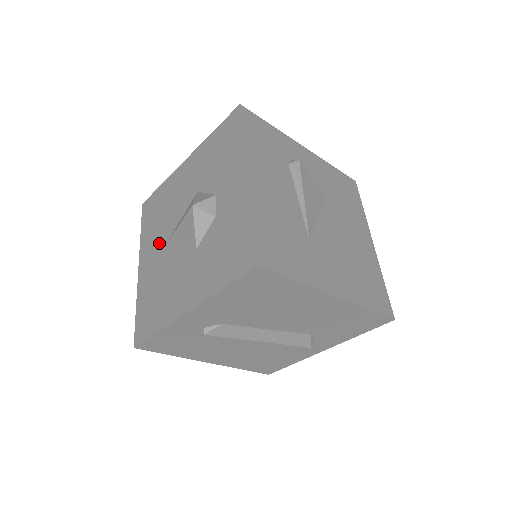
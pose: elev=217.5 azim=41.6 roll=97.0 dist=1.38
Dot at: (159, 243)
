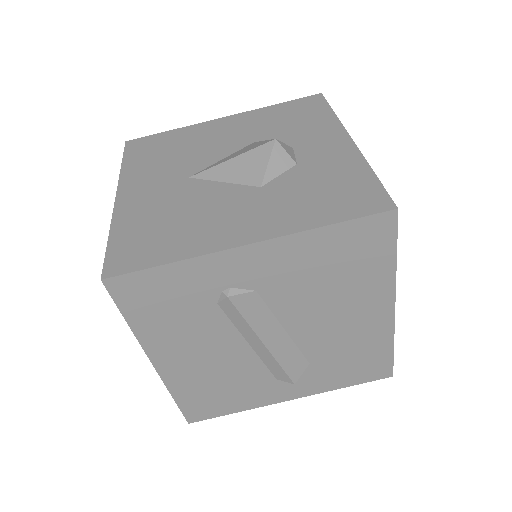
Dot at: (170, 176)
